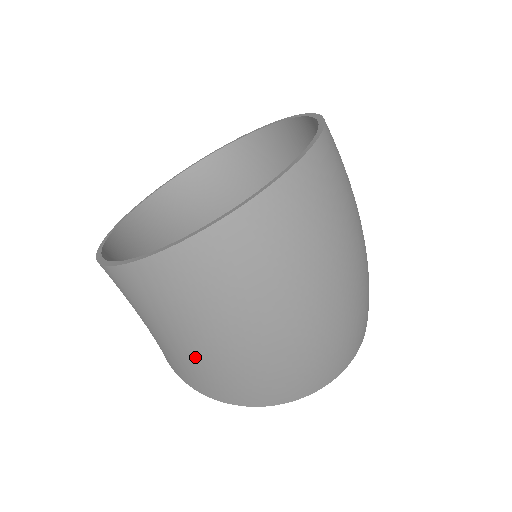
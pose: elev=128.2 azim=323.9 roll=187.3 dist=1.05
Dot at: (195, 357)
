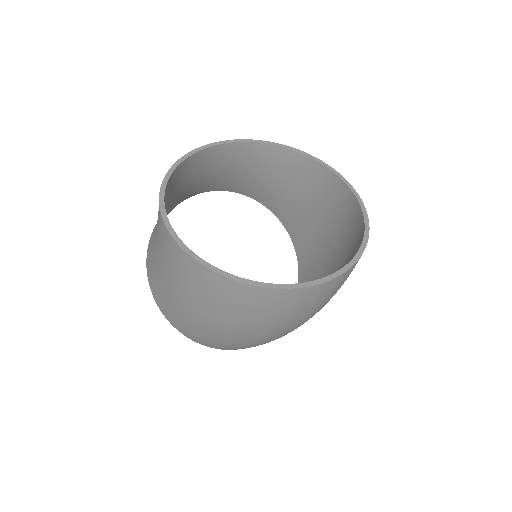
Dot at: (175, 302)
